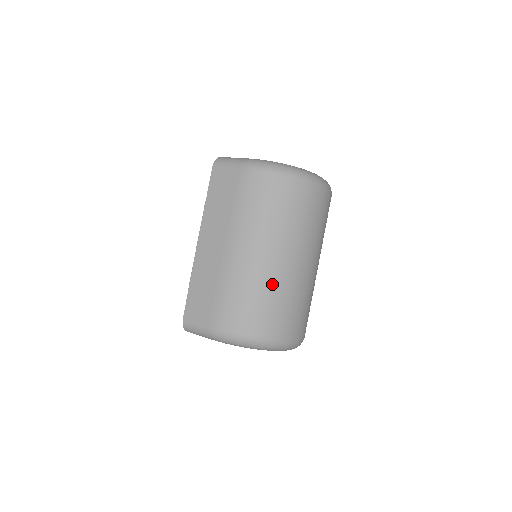
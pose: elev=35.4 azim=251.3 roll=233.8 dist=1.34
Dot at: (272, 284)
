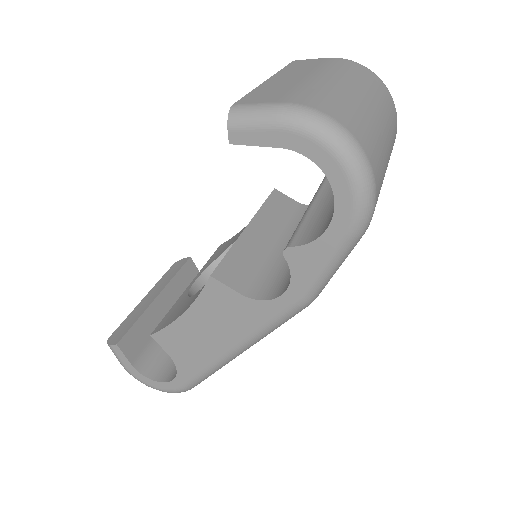
Dot at: (361, 109)
